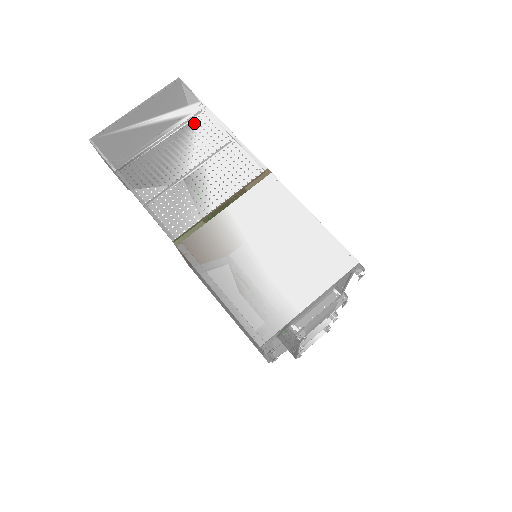
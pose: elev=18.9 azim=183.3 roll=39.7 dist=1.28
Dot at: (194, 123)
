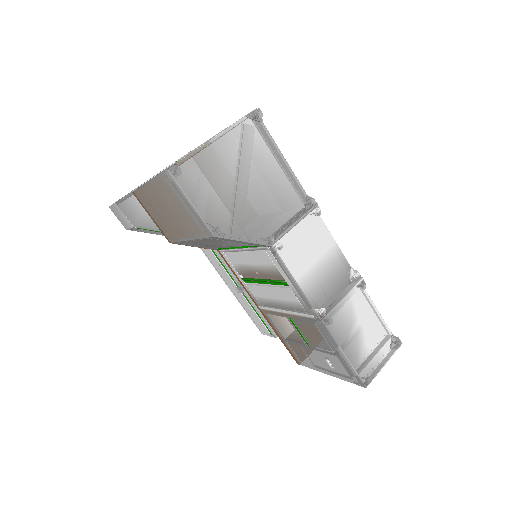
Dot at: occluded
